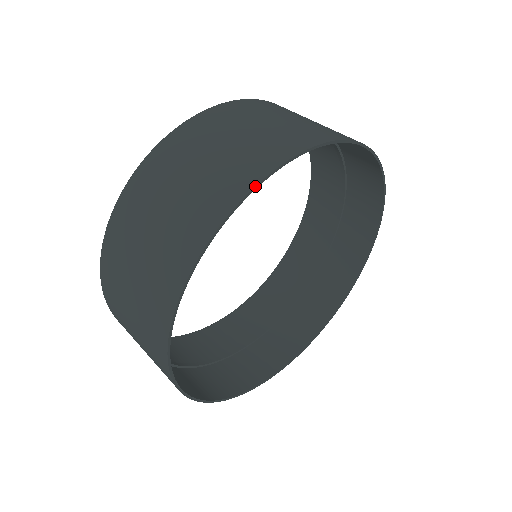
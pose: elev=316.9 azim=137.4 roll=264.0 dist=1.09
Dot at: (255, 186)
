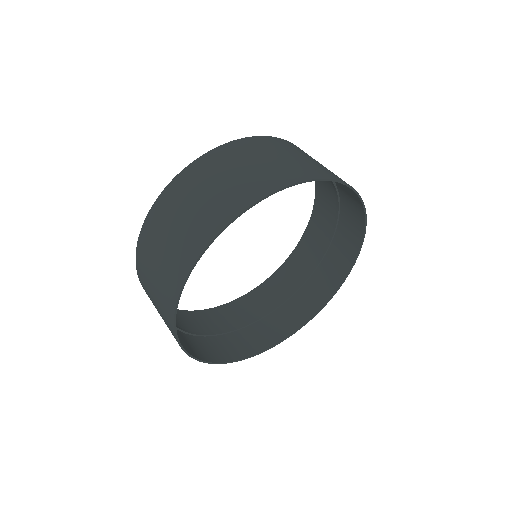
Dot at: (278, 190)
